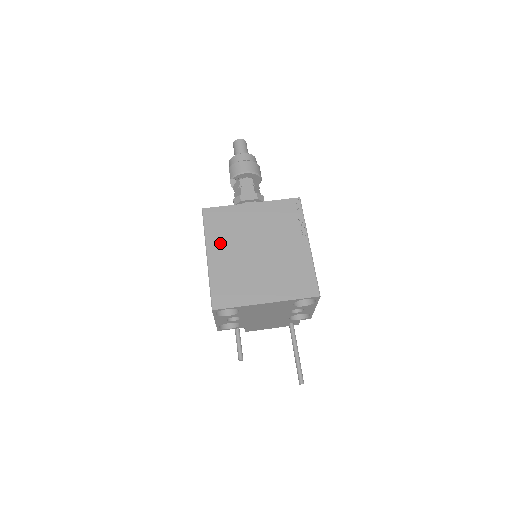
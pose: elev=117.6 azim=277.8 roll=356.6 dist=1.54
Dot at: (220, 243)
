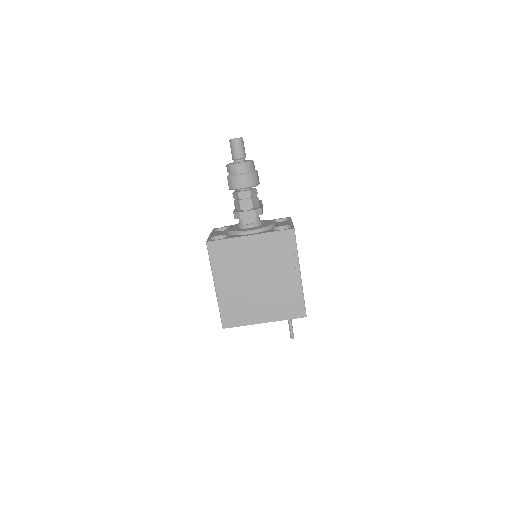
Dot at: (225, 274)
